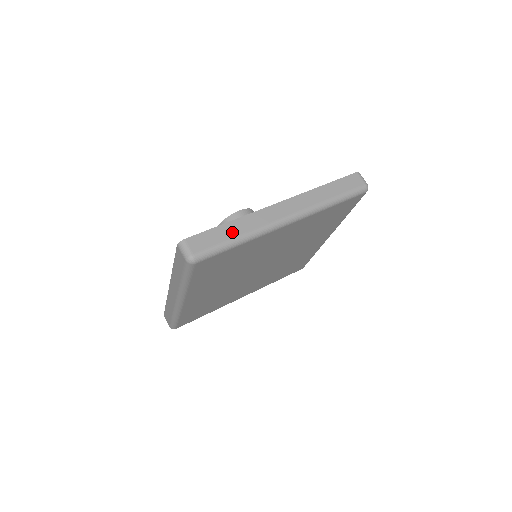
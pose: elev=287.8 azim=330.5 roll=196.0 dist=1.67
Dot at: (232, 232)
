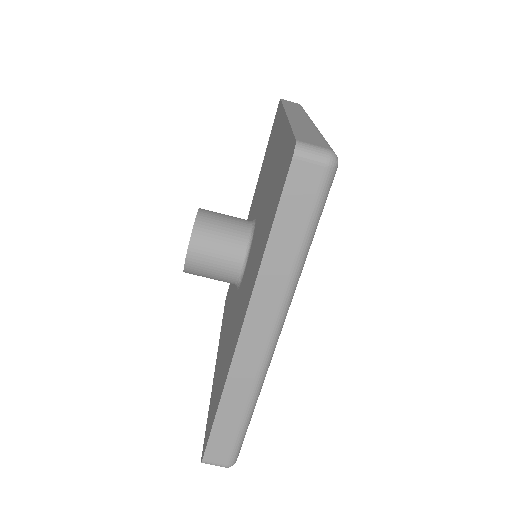
Dot at: (233, 416)
